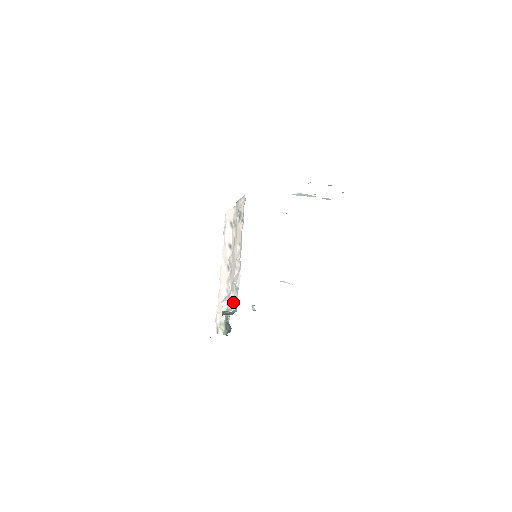
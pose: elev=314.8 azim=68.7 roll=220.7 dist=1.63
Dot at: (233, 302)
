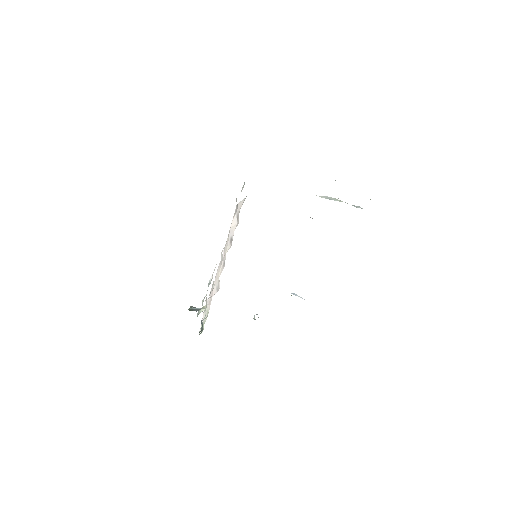
Dot at: (206, 299)
